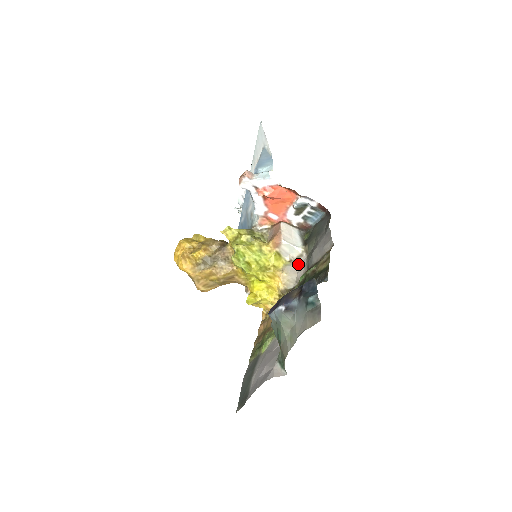
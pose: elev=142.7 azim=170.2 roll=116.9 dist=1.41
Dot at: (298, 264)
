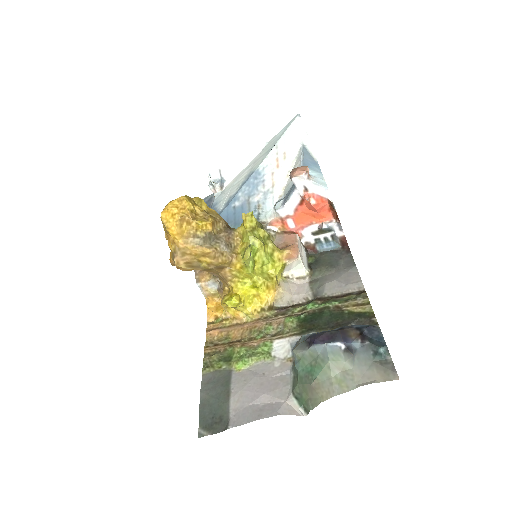
Dot at: (296, 285)
